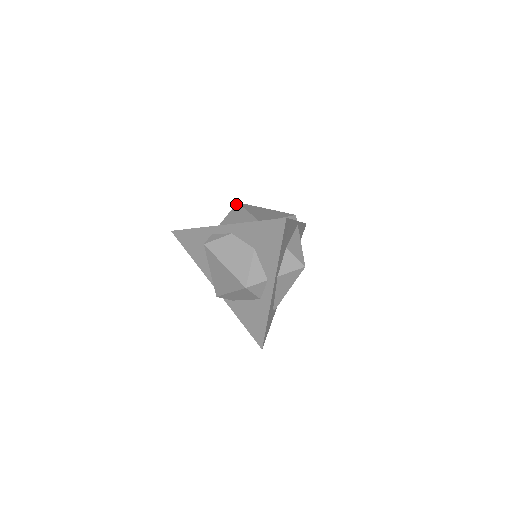
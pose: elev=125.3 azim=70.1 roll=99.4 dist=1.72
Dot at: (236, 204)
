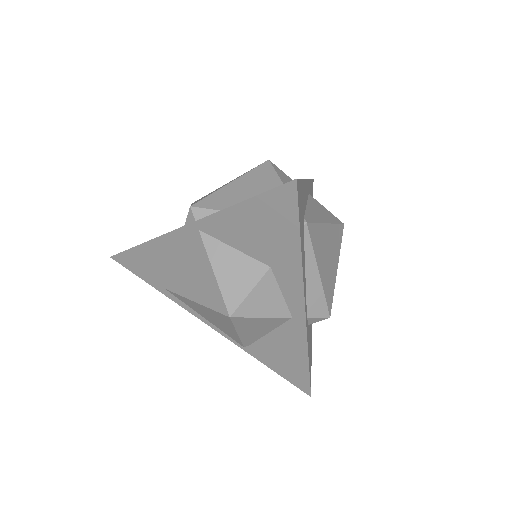
Dot at: occluded
